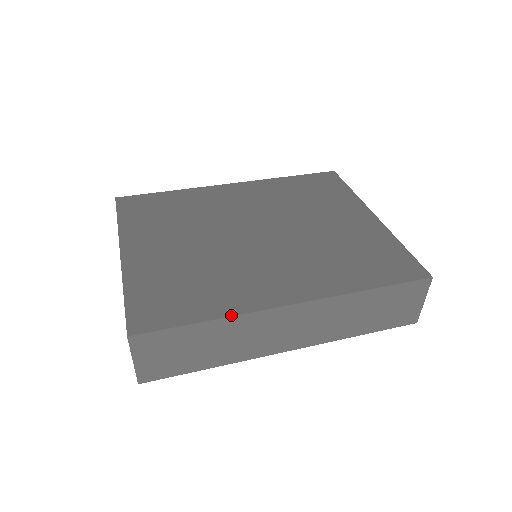
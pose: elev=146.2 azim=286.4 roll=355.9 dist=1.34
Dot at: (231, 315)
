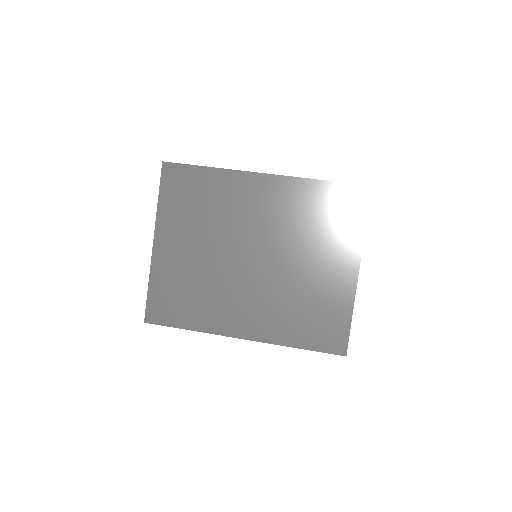
Dot at: (203, 332)
